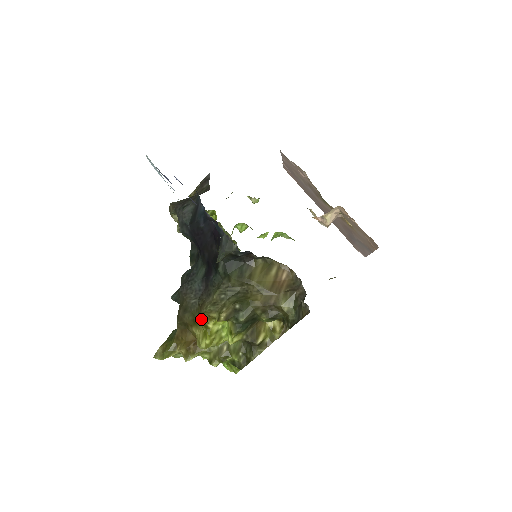
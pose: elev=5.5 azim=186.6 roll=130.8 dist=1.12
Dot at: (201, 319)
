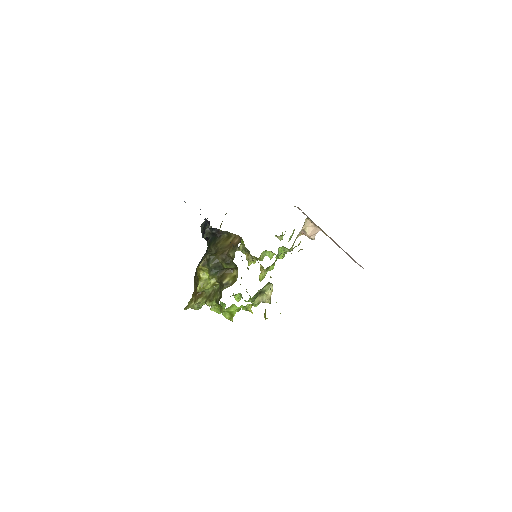
Dot at: (197, 273)
